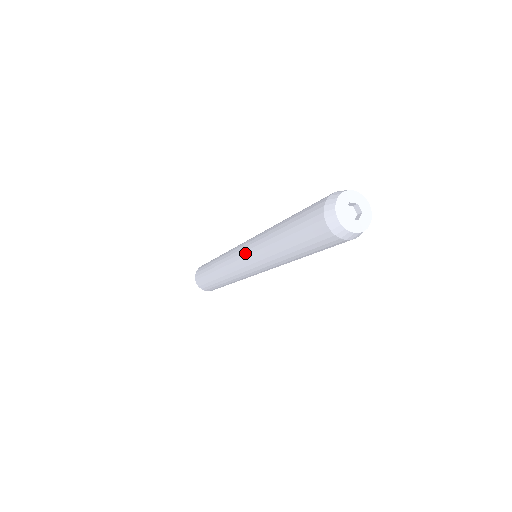
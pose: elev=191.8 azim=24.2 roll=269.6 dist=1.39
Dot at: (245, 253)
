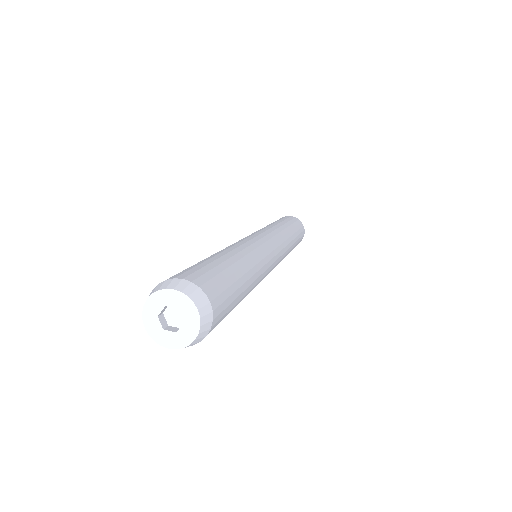
Dot at: occluded
